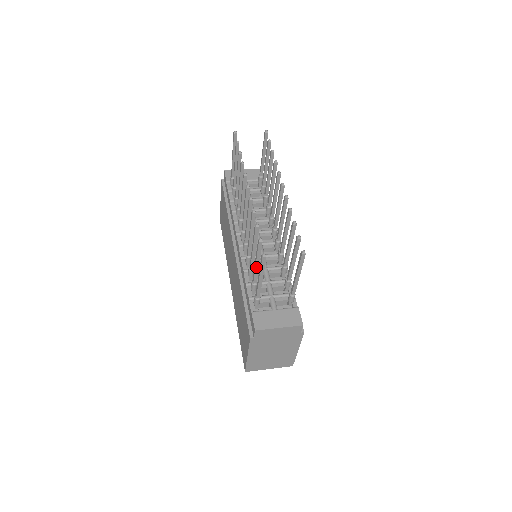
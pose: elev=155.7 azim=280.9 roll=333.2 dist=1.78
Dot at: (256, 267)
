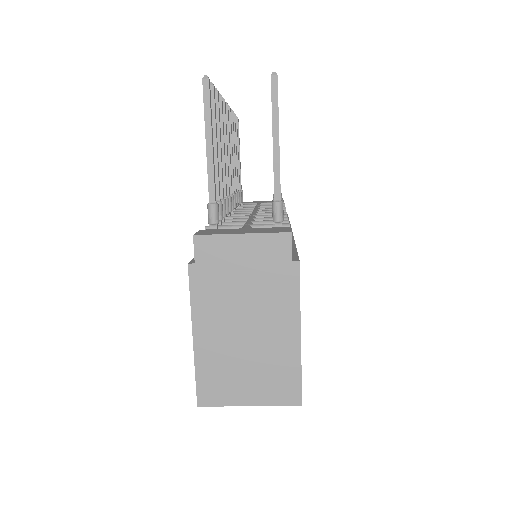
Dot at: occluded
